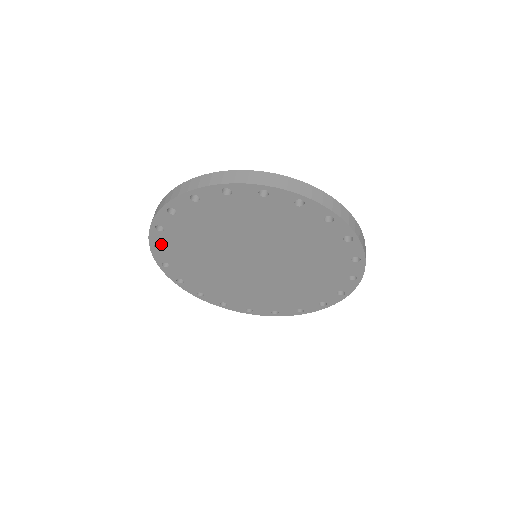
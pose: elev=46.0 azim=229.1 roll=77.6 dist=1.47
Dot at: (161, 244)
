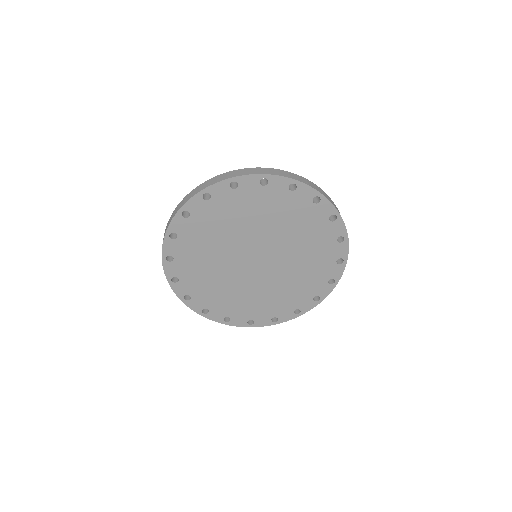
Dot at: (187, 294)
